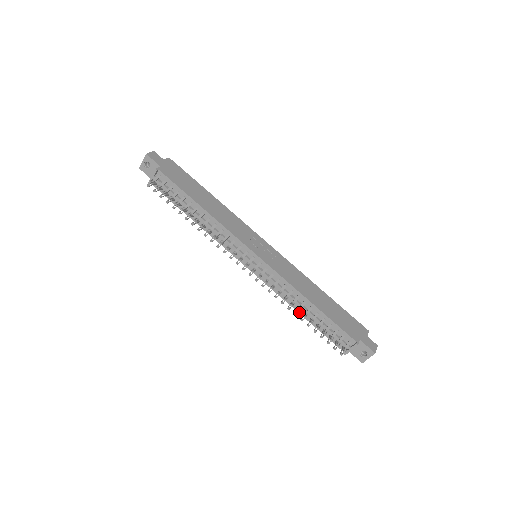
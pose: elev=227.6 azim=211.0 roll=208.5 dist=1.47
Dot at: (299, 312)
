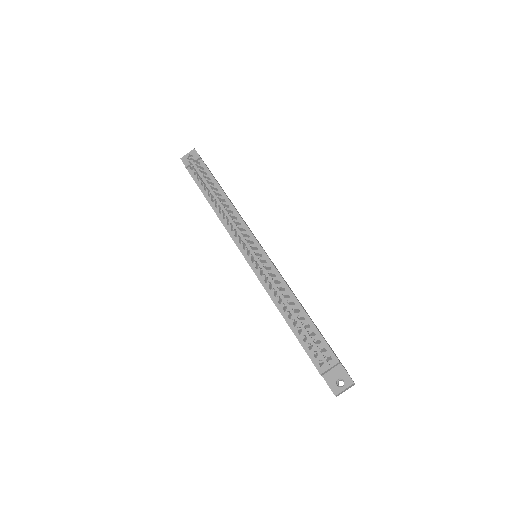
Dot at: (283, 315)
